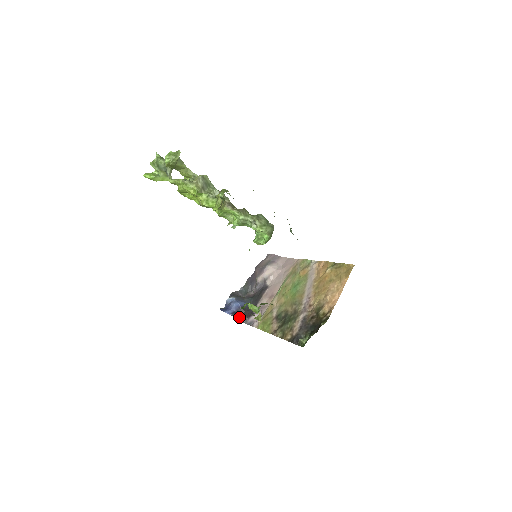
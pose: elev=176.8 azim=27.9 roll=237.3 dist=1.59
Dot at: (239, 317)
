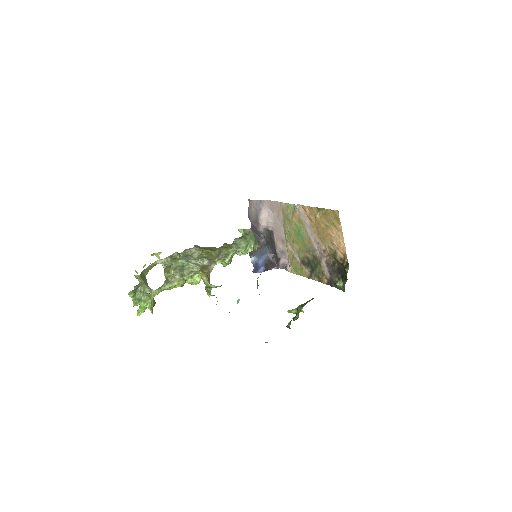
Dot at: (271, 268)
